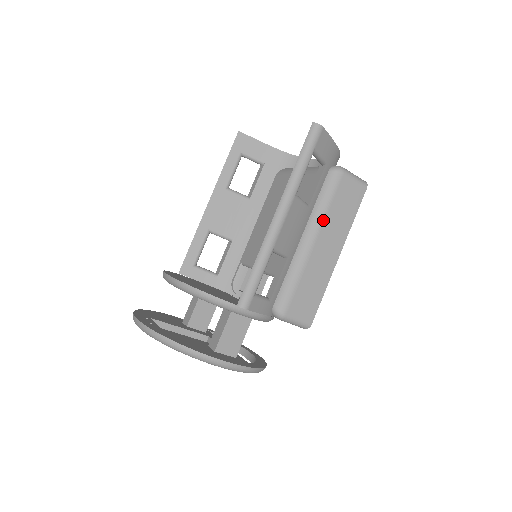
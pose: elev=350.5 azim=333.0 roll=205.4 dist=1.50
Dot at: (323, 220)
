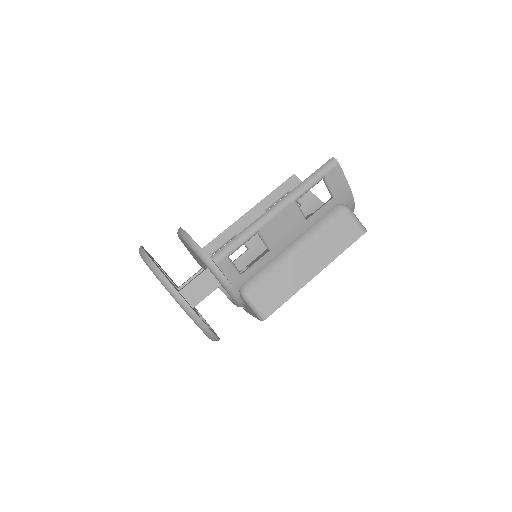
Dot at: (314, 237)
